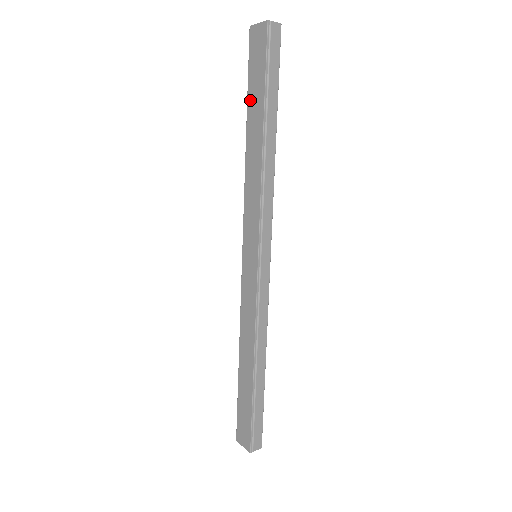
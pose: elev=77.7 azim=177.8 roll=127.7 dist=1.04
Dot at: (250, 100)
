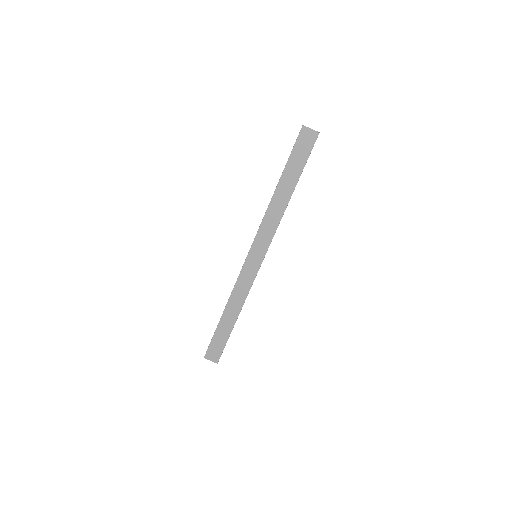
Dot at: (288, 169)
